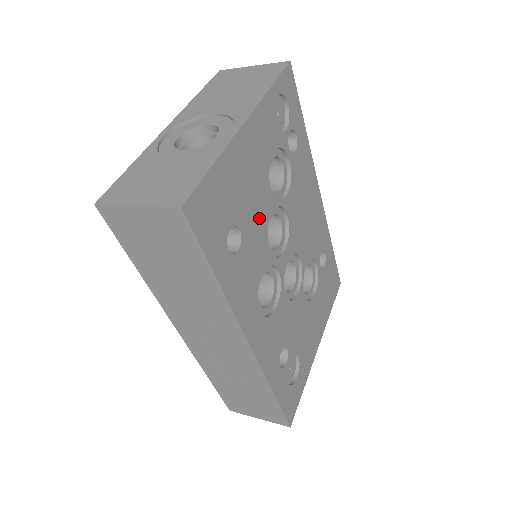
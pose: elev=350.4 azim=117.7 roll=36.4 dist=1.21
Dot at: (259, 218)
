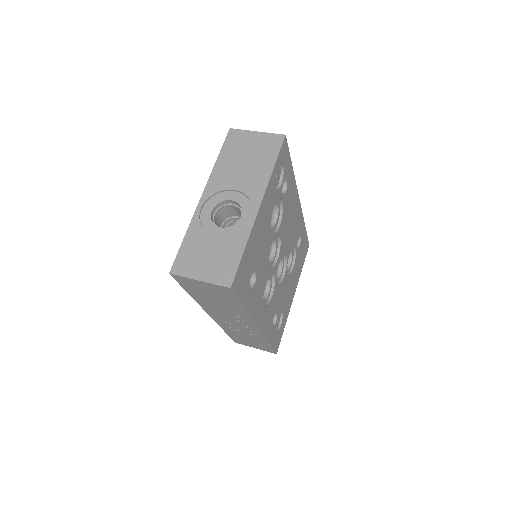
Dot at: (265, 255)
